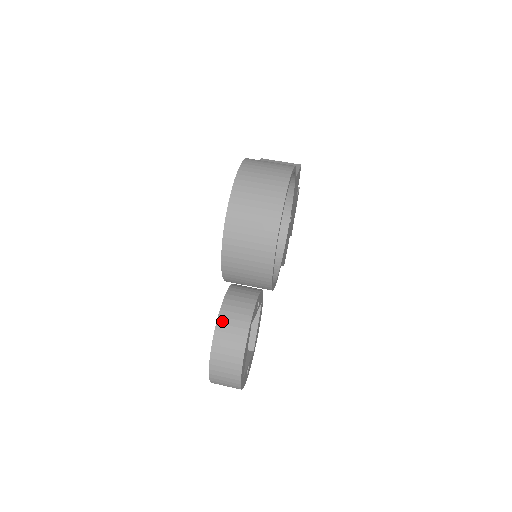
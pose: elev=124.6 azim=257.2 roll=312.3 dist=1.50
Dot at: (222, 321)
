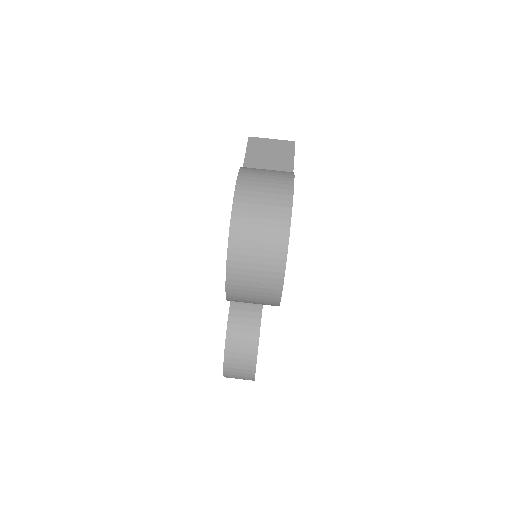
Dot at: (231, 335)
